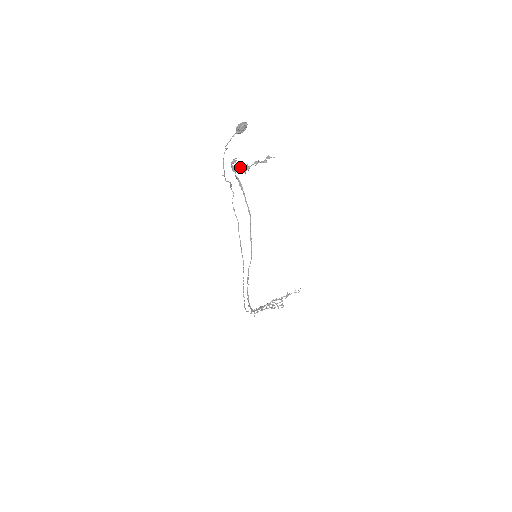
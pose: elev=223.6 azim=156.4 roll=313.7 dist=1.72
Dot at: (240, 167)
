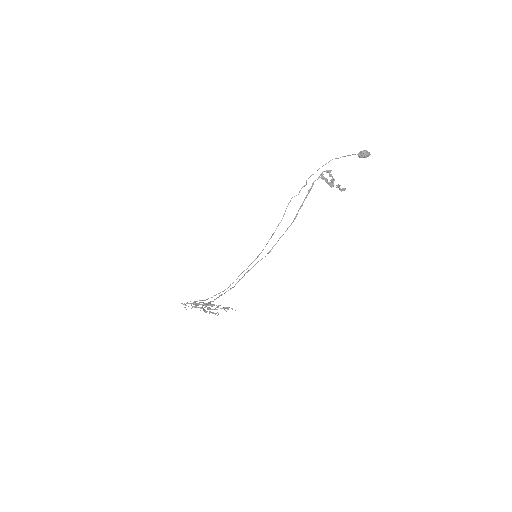
Dot at: (332, 179)
